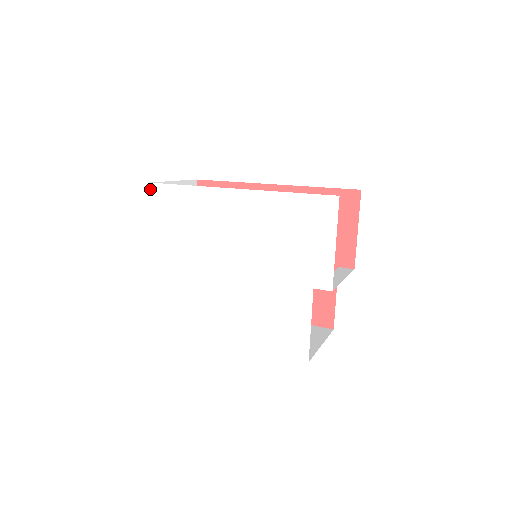
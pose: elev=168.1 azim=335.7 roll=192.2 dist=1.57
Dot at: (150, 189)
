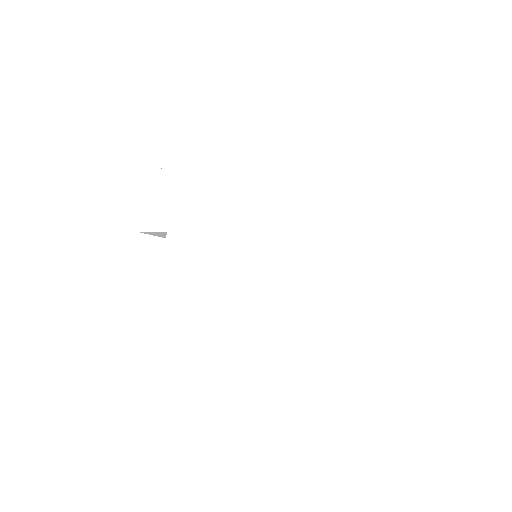
Dot at: (140, 176)
